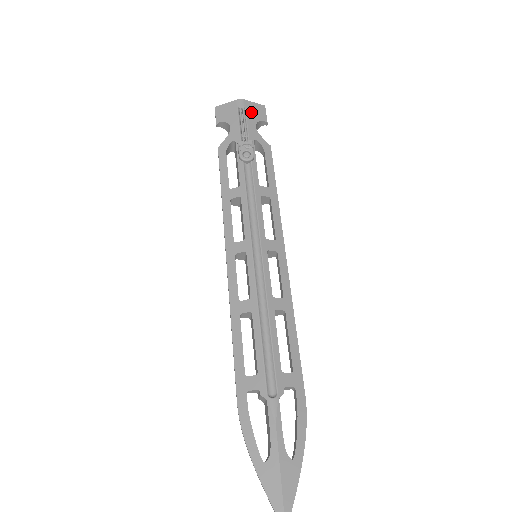
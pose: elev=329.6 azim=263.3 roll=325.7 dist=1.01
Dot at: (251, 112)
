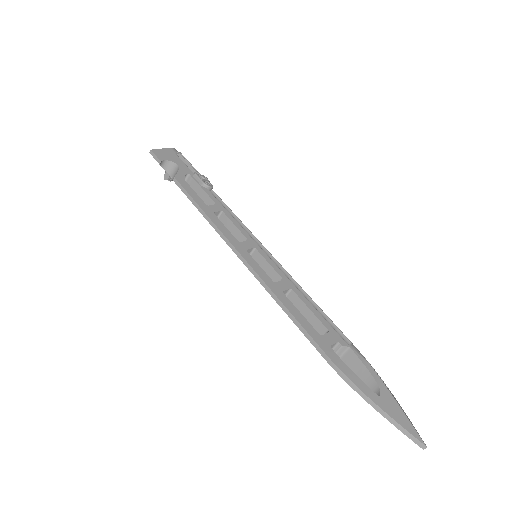
Dot at: occluded
